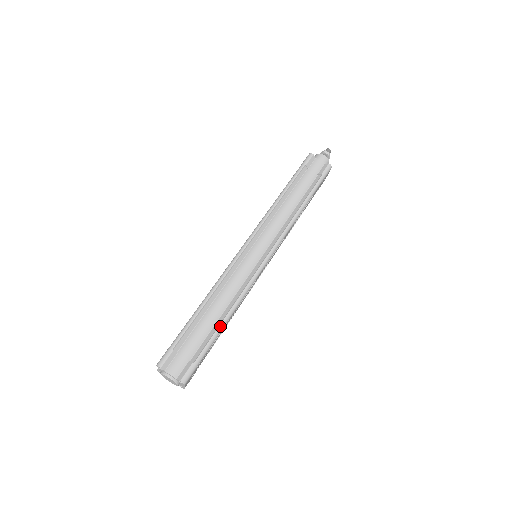
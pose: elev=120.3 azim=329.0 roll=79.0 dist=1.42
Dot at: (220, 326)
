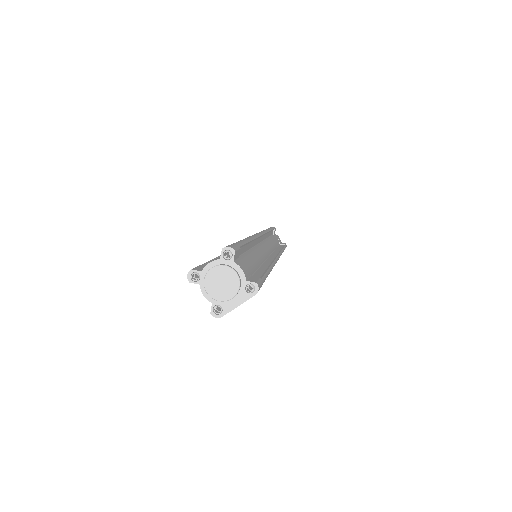
Dot at: (268, 271)
